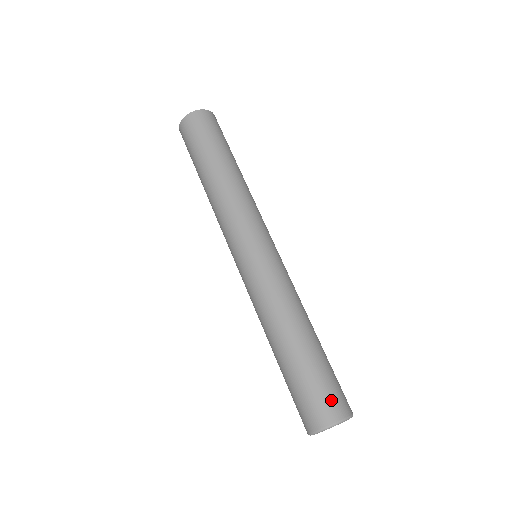
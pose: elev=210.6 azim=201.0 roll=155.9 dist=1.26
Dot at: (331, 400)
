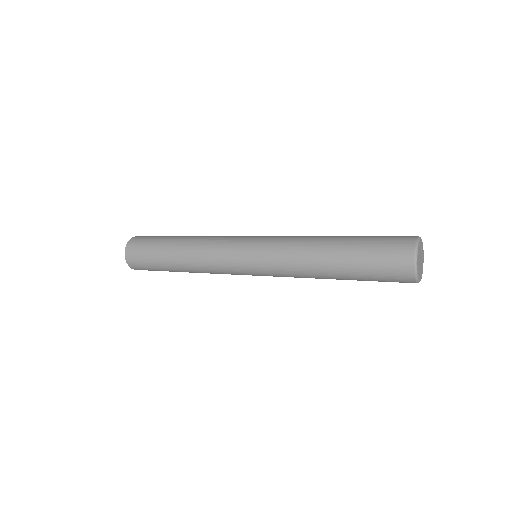
Dot at: (398, 237)
